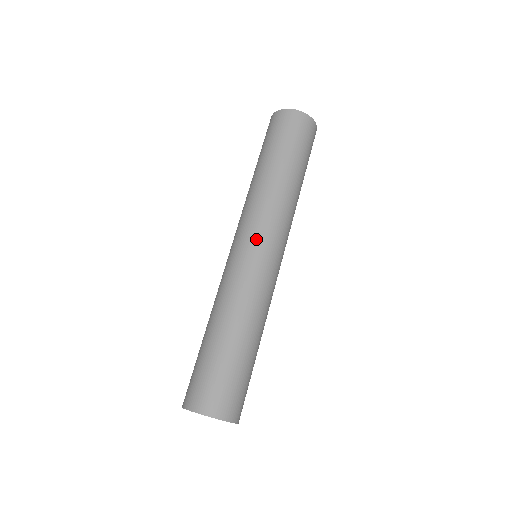
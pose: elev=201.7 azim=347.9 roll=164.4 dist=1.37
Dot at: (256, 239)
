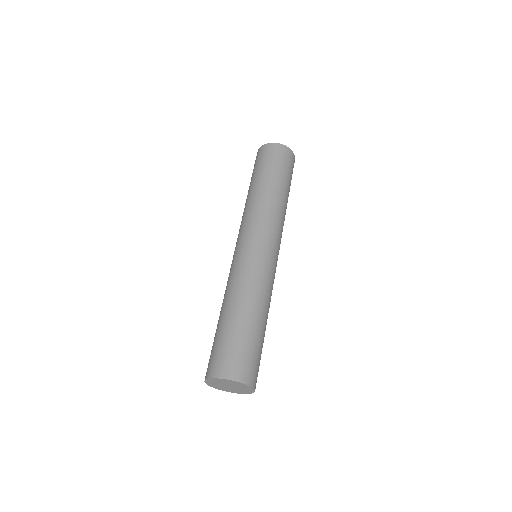
Dot at: (257, 238)
